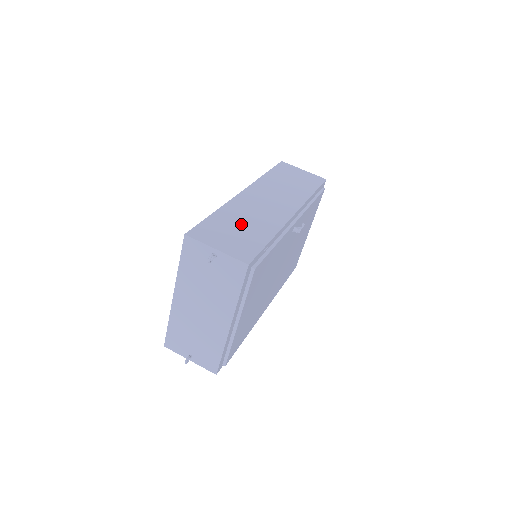
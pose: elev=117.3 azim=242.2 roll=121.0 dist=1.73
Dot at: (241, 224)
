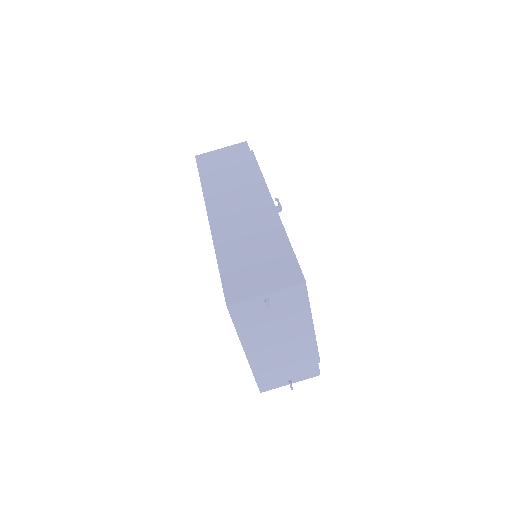
Dot at: (249, 250)
